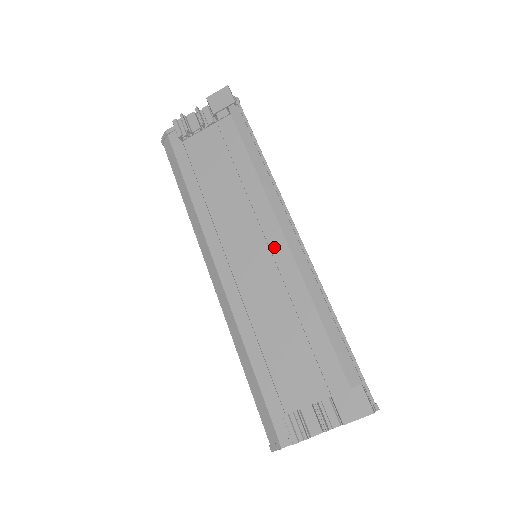
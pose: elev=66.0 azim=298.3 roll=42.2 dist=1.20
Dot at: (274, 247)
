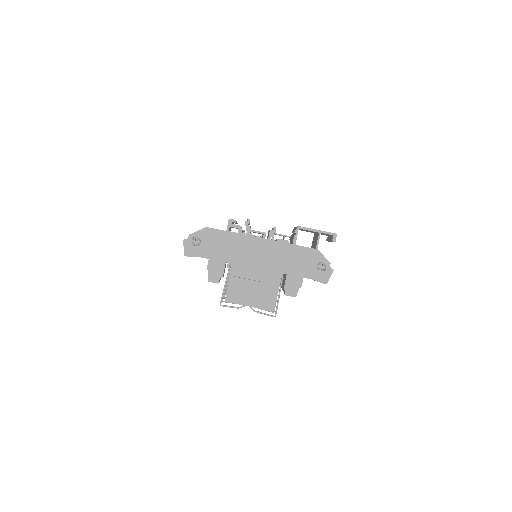
Dot at: occluded
